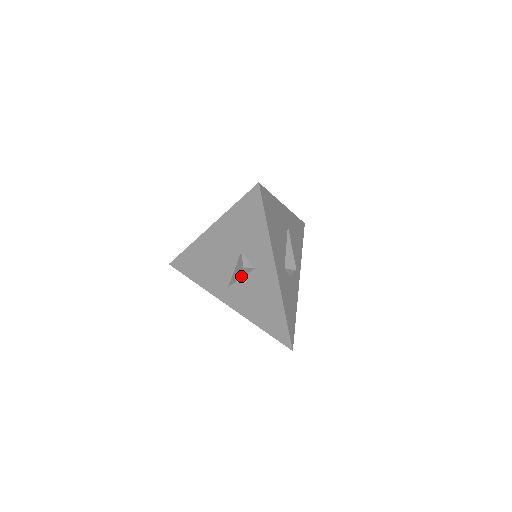
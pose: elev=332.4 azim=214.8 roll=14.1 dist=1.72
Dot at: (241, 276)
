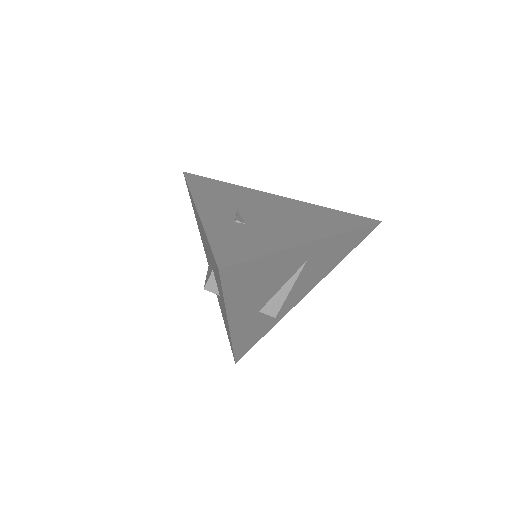
Dot at: occluded
